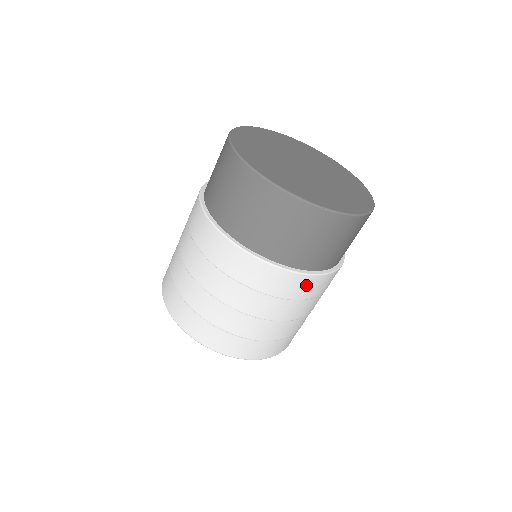
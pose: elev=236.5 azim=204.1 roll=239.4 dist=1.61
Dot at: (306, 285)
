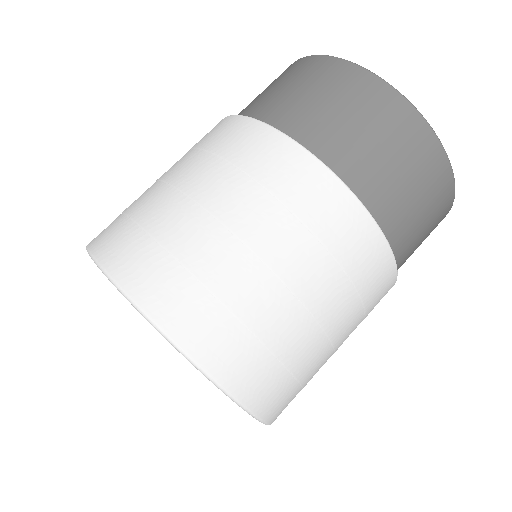
Dot at: occluded
